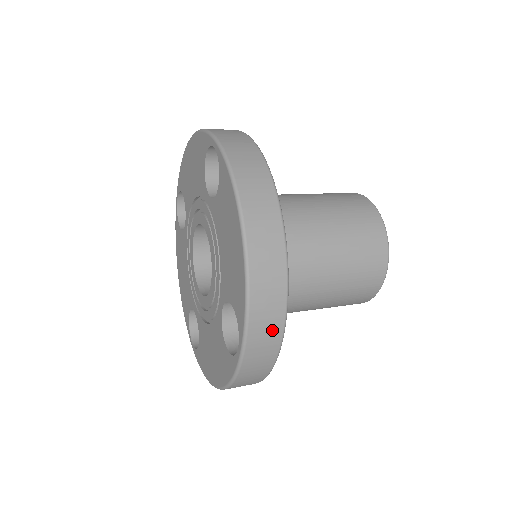
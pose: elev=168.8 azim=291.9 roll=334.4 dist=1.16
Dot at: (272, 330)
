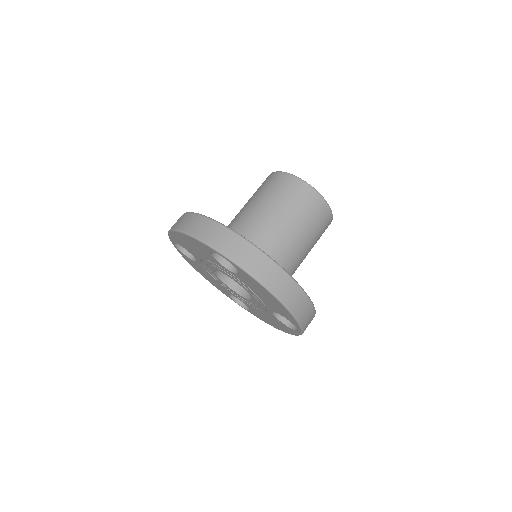
Dot at: (311, 316)
